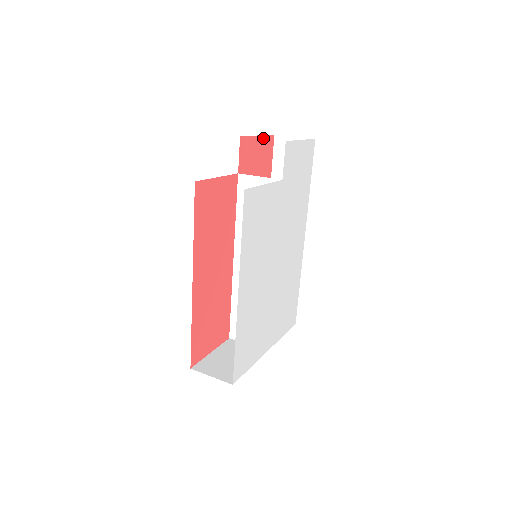
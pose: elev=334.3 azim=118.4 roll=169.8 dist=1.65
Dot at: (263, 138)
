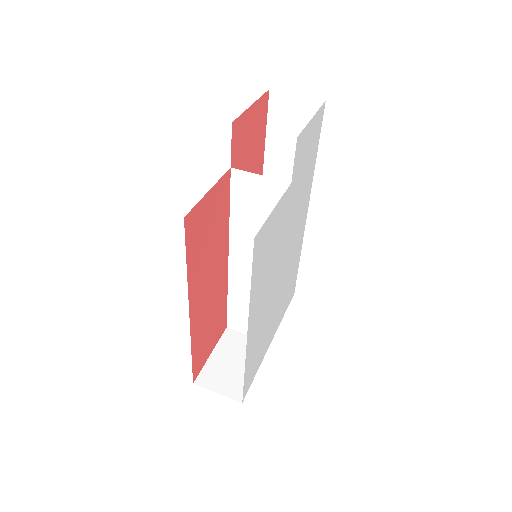
Dot at: (257, 103)
